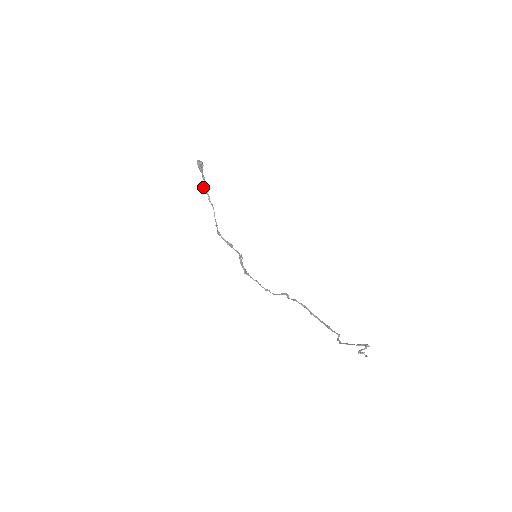
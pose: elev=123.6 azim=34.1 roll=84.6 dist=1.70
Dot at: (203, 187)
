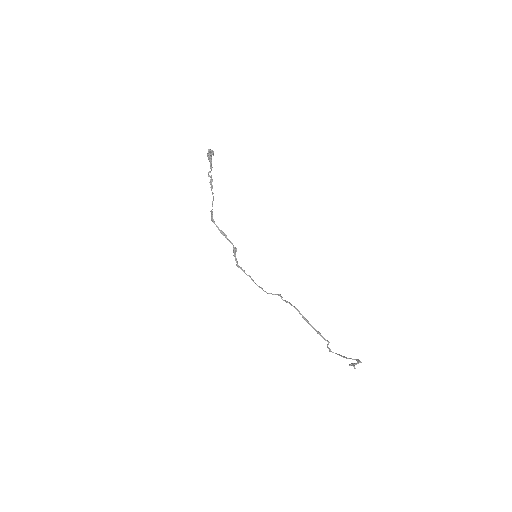
Dot at: (208, 176)
